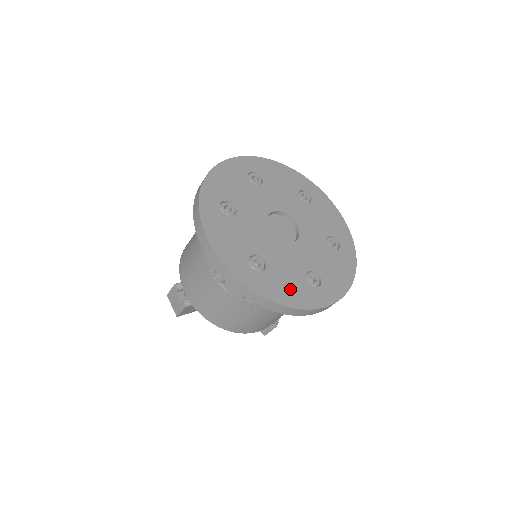
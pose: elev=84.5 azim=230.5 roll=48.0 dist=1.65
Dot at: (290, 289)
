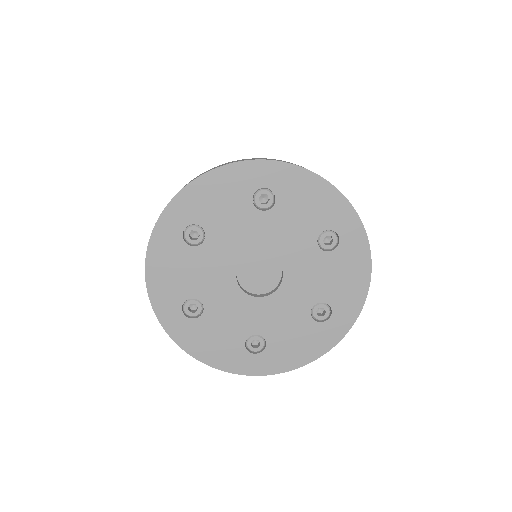
Dot at: (300, 345)
